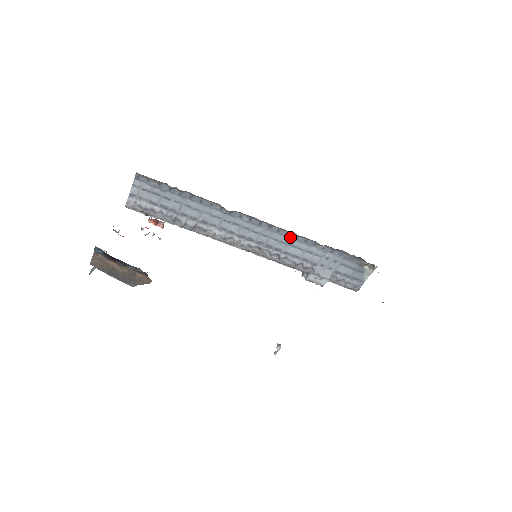
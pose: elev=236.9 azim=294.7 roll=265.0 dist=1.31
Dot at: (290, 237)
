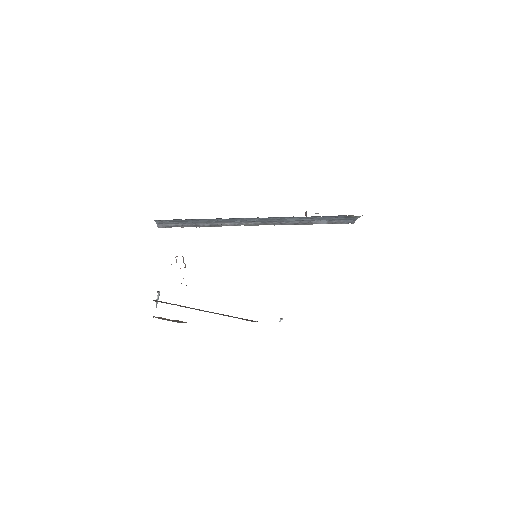
Dot at: (283, 218)
